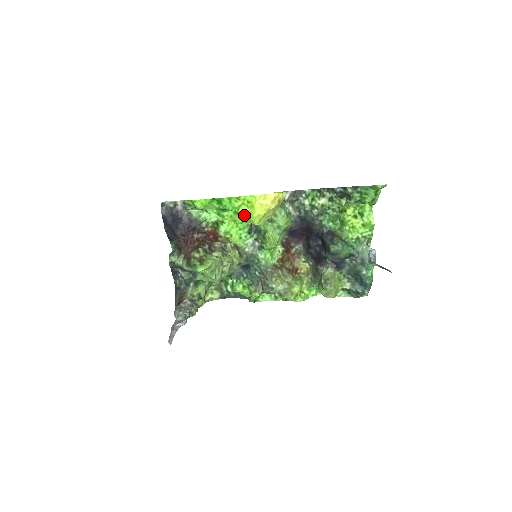
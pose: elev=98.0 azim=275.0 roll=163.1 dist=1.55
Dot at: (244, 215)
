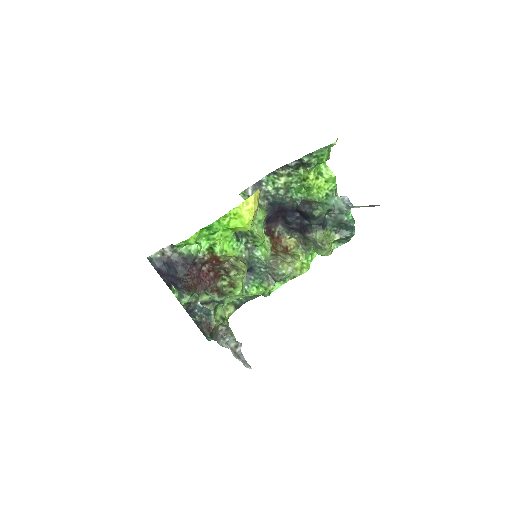
Dot at: (236, 227)
